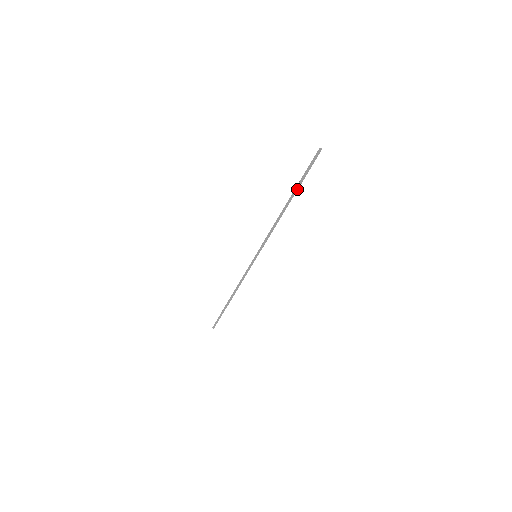
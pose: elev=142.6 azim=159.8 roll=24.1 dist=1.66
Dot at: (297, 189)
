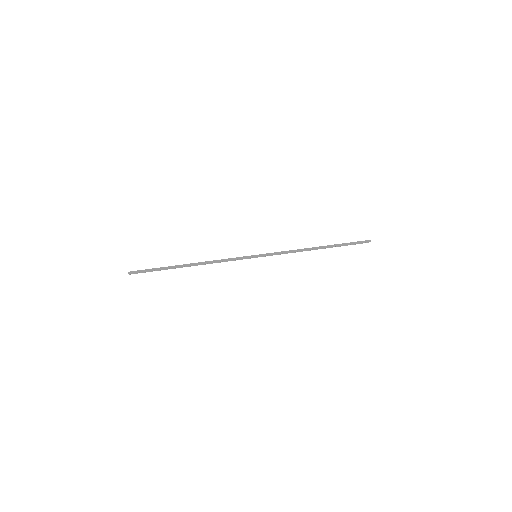
Dot at: (337, 245)
